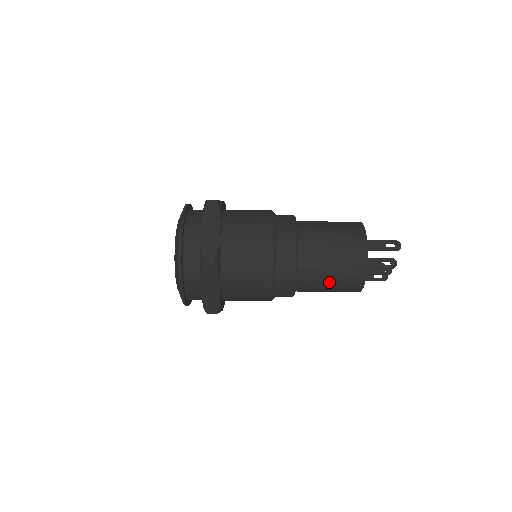
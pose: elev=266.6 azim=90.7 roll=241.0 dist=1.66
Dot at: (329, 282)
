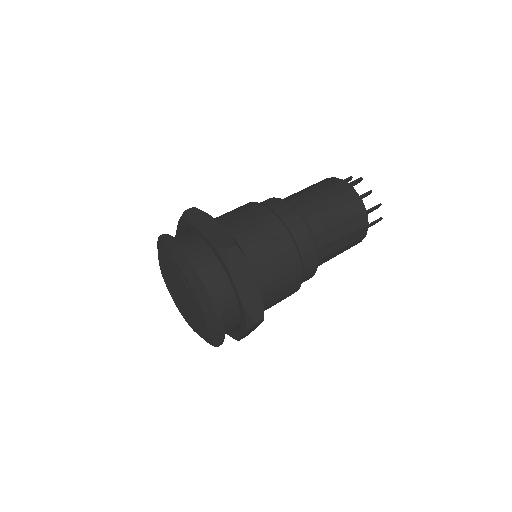
Dot at: (321, 198)
